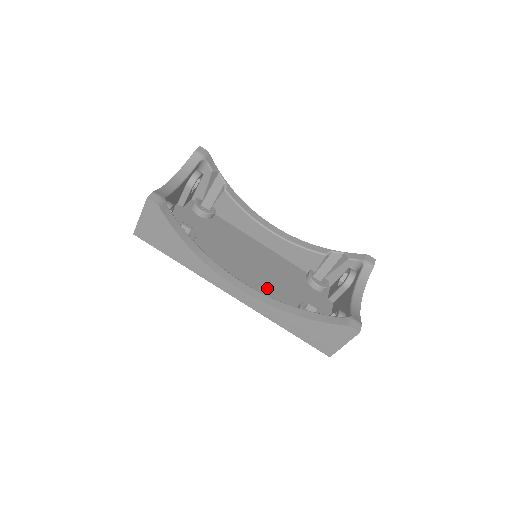
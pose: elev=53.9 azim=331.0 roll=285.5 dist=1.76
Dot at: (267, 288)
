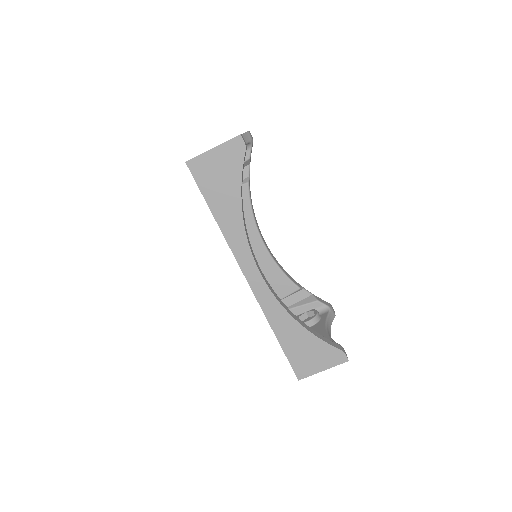
Dot at: occluded
